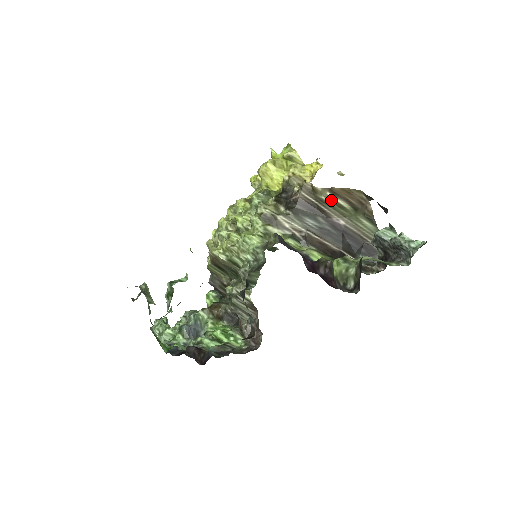
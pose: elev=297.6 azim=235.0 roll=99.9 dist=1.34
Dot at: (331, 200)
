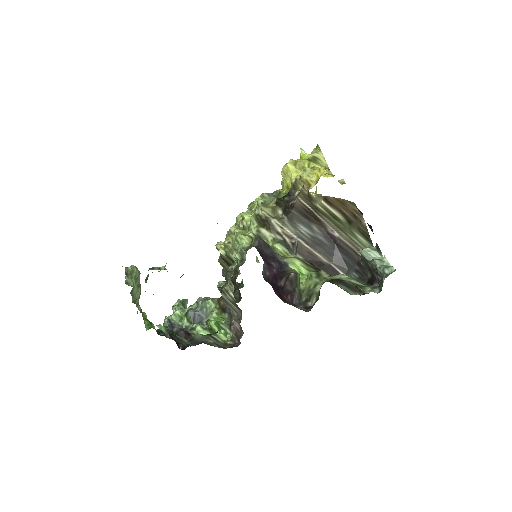
Dot at: (326, 209)
